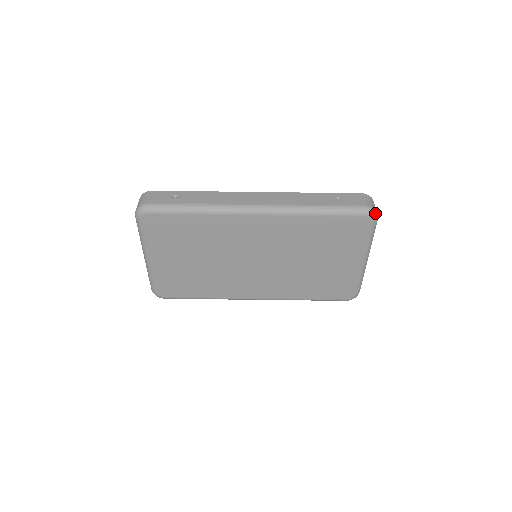
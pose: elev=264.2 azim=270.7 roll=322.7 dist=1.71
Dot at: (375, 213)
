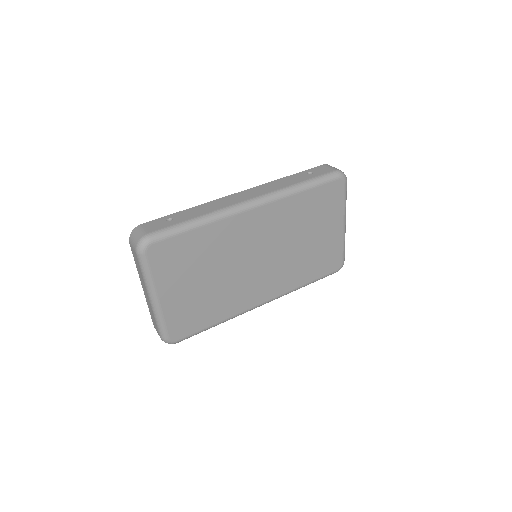
Dot at: (344, 174)
